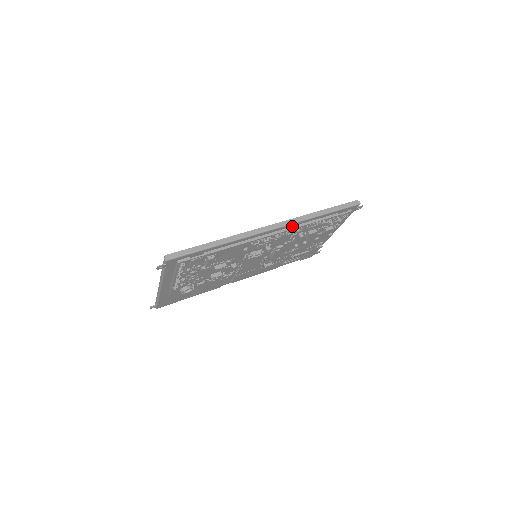
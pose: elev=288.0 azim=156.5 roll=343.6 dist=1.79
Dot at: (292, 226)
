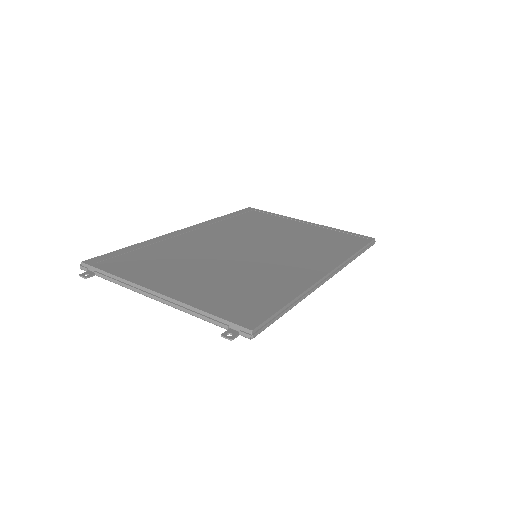
Dot at: occluded
